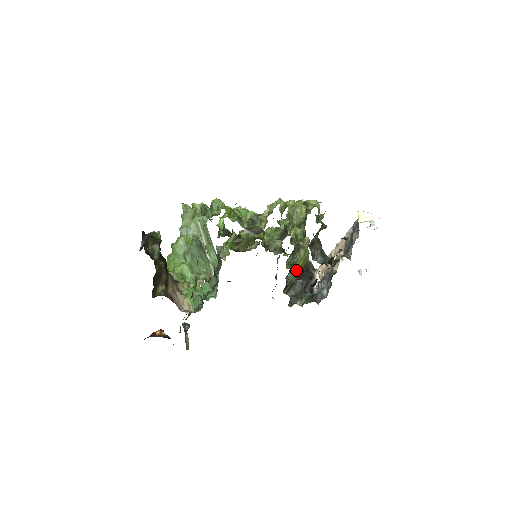
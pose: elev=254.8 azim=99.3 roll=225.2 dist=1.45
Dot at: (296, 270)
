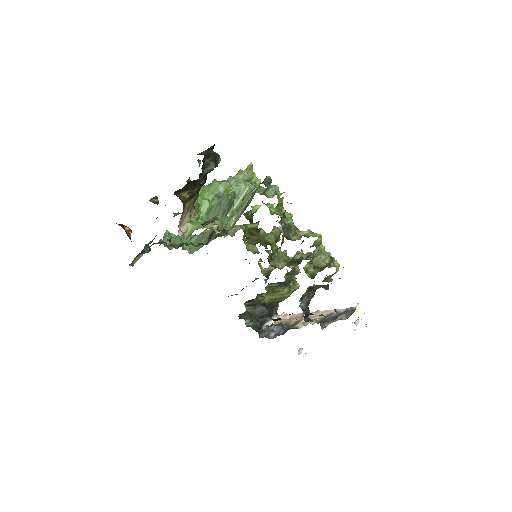
Dot at: (269, 298)
